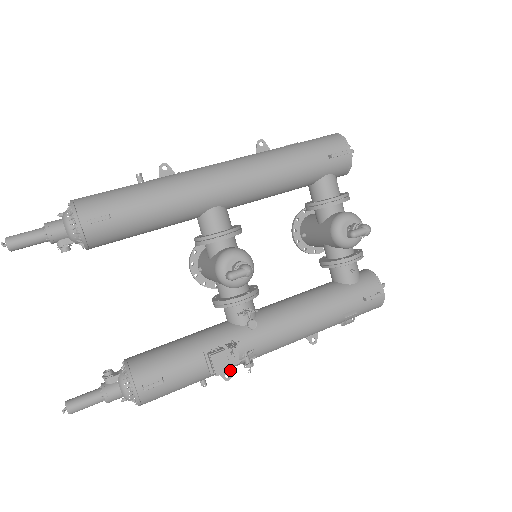
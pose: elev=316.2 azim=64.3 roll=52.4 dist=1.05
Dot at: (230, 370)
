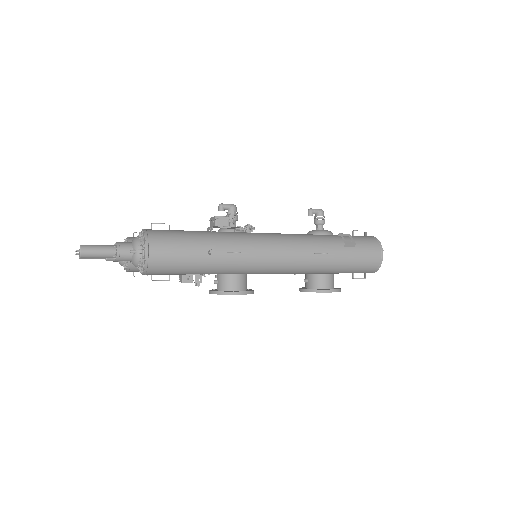
Dot at: (228, 217)
